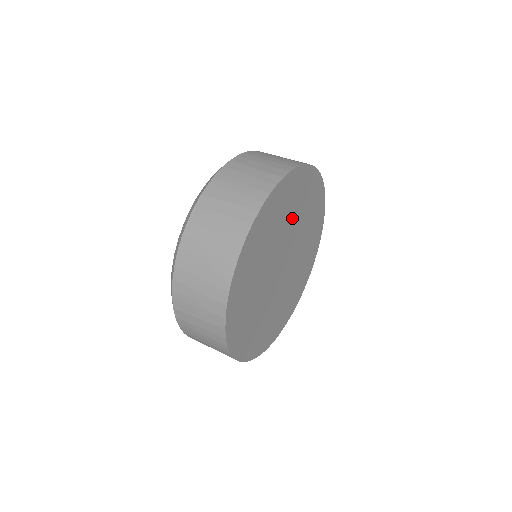
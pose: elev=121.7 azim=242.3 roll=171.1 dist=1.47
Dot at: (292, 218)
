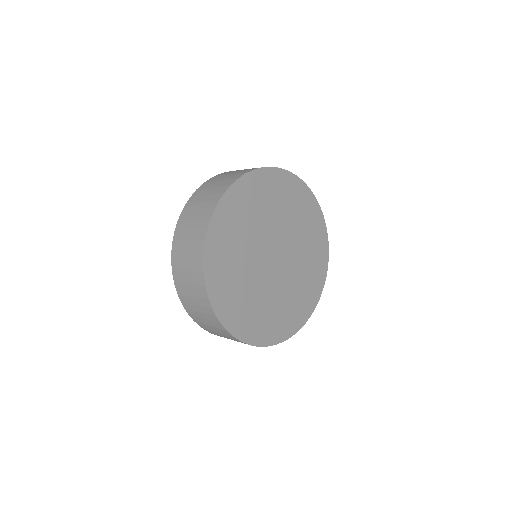
Dot at: (301, 239)
